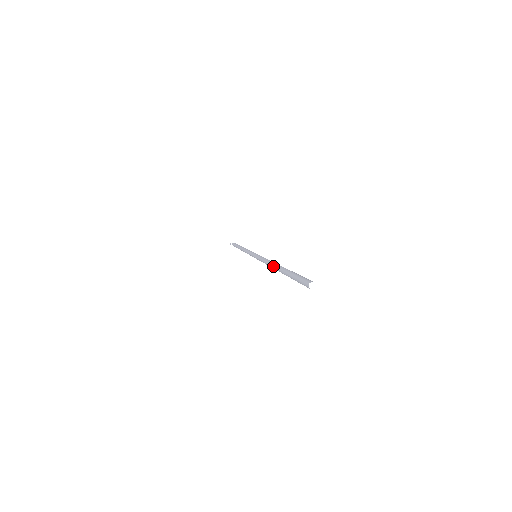
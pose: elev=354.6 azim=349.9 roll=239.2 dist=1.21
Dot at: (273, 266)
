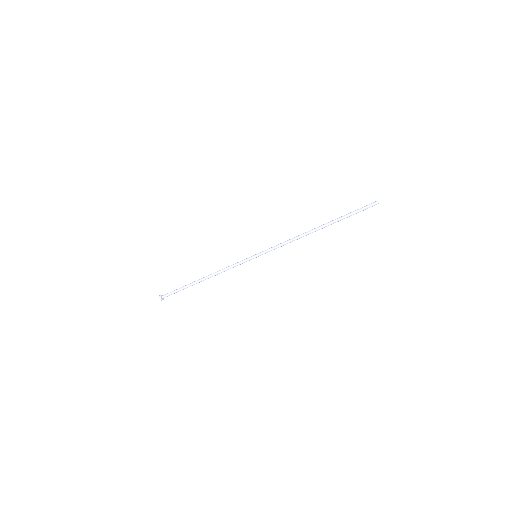
Dot at: (312, 230)
